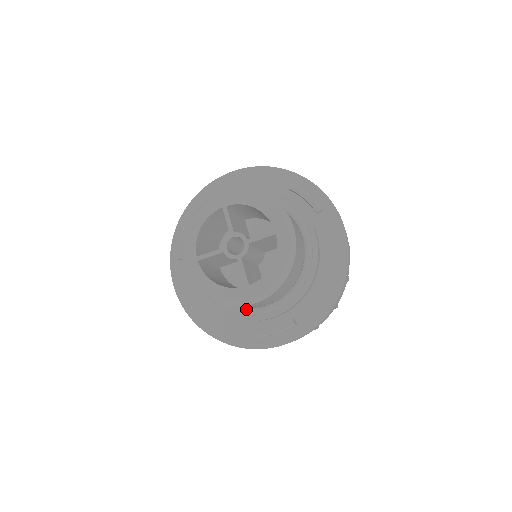
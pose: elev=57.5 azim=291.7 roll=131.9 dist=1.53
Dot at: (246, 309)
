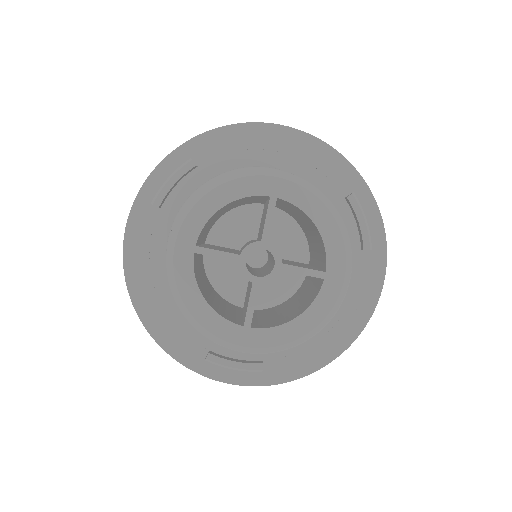
Dot at: occluded
